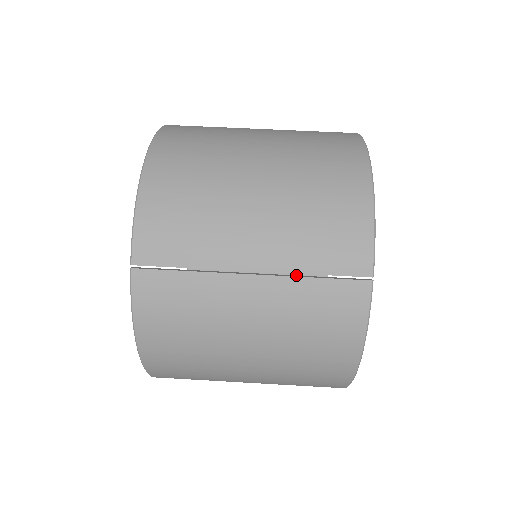
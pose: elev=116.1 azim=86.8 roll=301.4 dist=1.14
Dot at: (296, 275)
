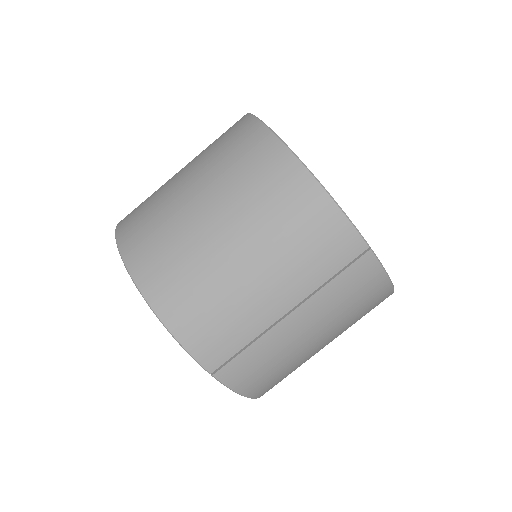
Dot at: (317, 286)
